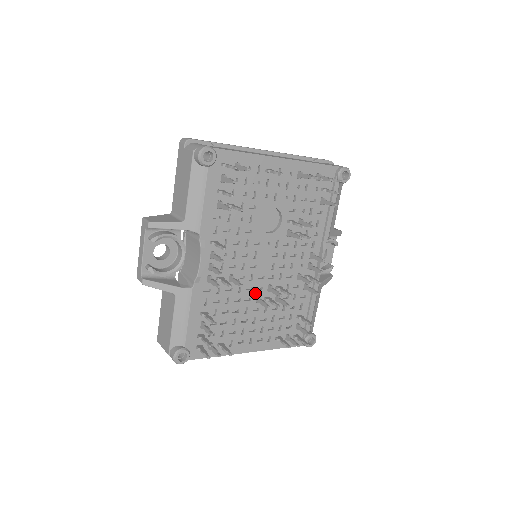
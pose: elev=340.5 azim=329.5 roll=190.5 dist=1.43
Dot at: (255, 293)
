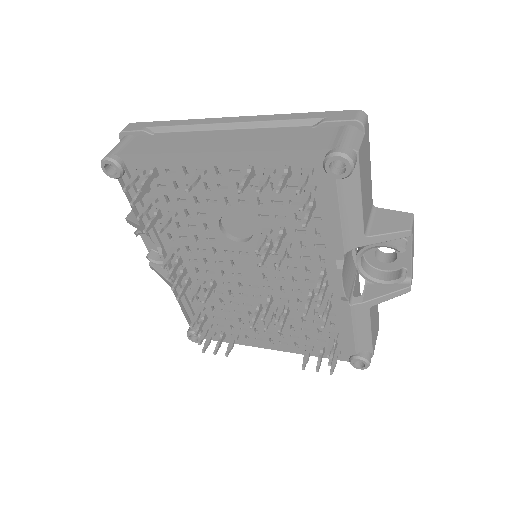
Dot at: (254, 300)
